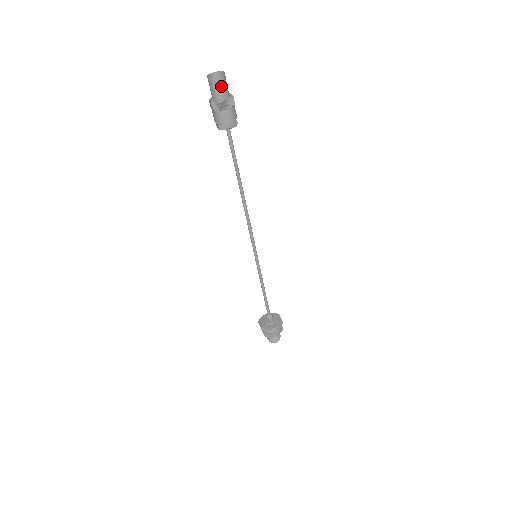
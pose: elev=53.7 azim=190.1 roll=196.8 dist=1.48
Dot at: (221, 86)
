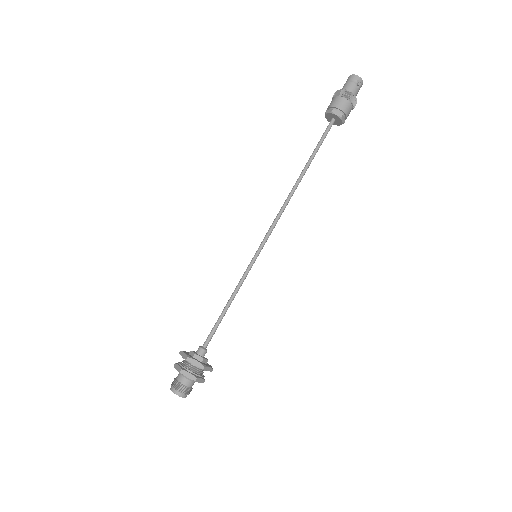
Dot at: (357, 87)
